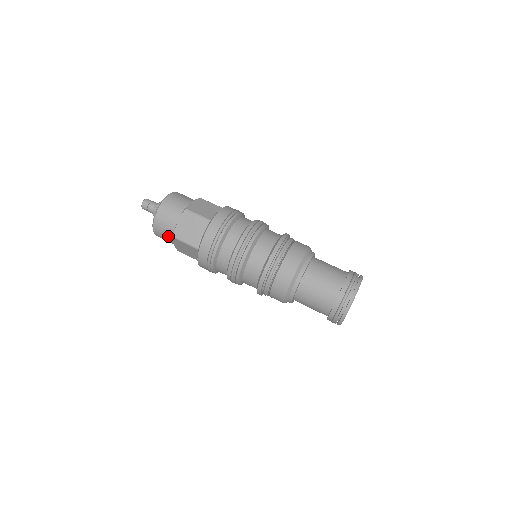
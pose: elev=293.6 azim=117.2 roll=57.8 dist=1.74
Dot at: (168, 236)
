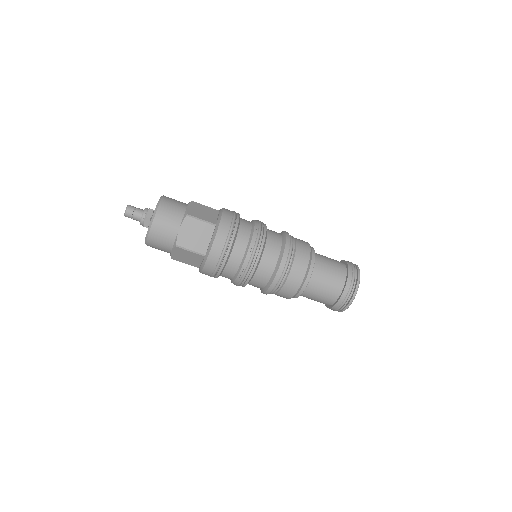
Dot at: (166, 245)
